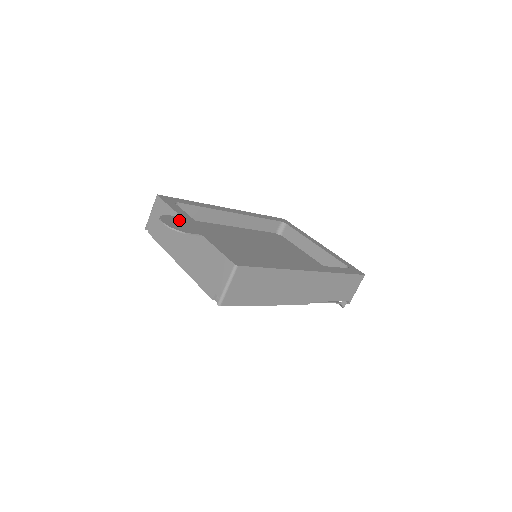
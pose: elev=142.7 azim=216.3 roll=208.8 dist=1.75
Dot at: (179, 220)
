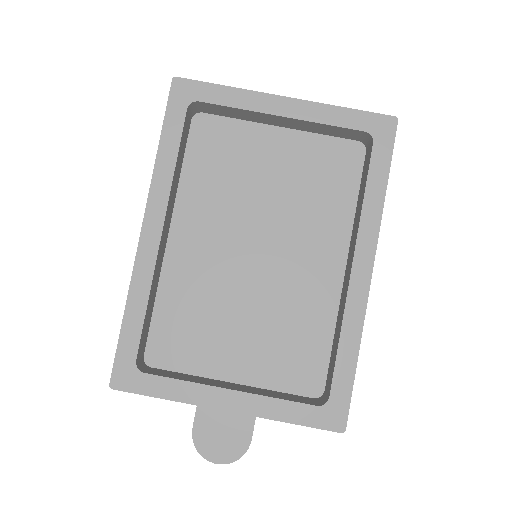
Dot at: (209, 423)
